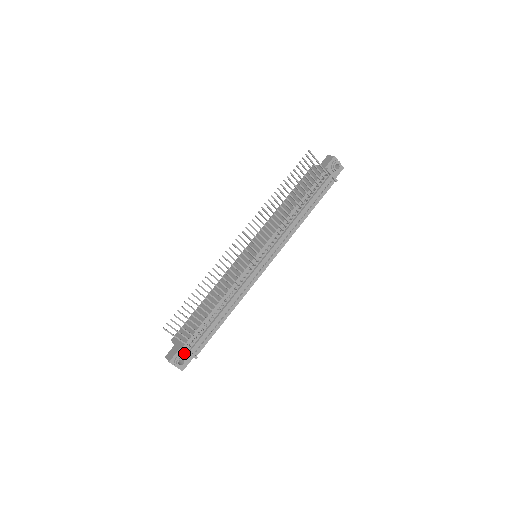
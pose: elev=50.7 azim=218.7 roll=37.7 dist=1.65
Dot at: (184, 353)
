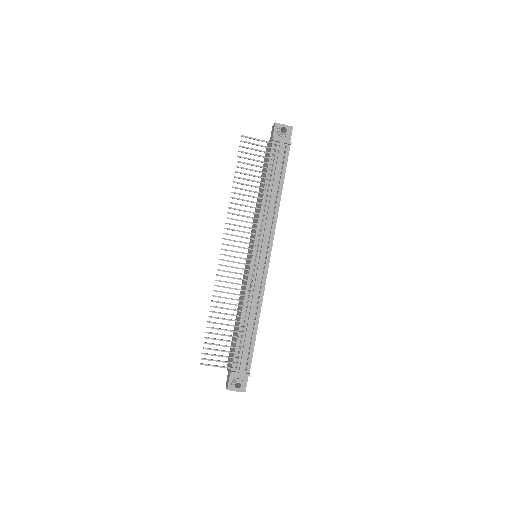
Dot at: (237, 376)
